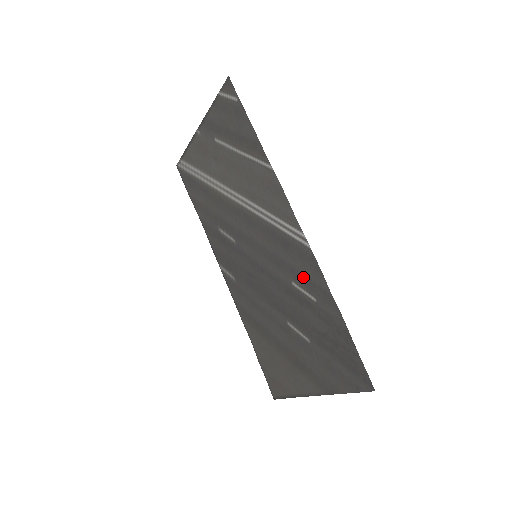
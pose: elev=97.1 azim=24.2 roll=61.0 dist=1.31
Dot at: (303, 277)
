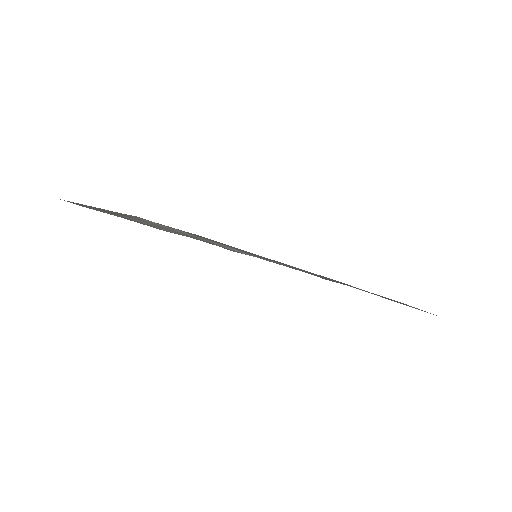
Dot at: occluded
